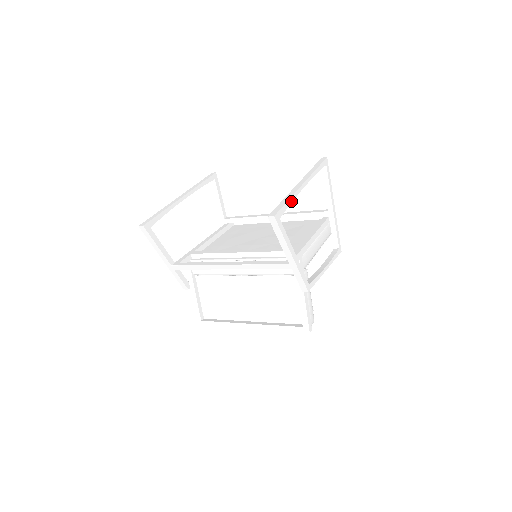
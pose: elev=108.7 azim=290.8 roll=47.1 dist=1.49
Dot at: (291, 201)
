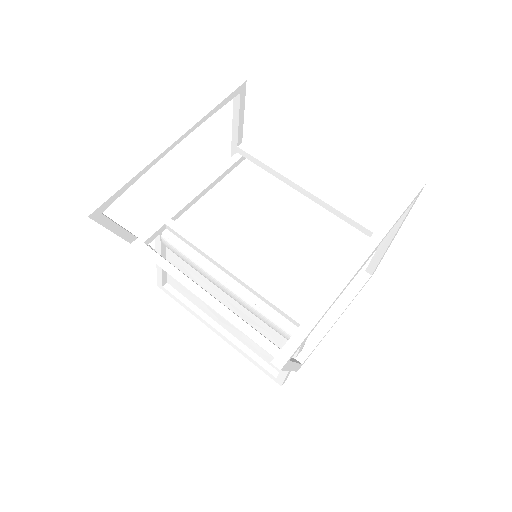
Dot at: (323, 316)
